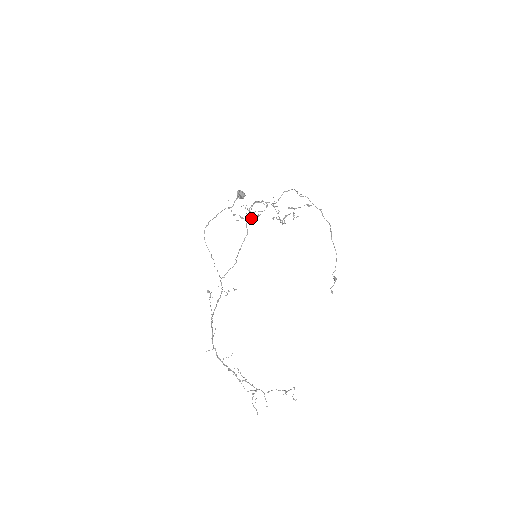
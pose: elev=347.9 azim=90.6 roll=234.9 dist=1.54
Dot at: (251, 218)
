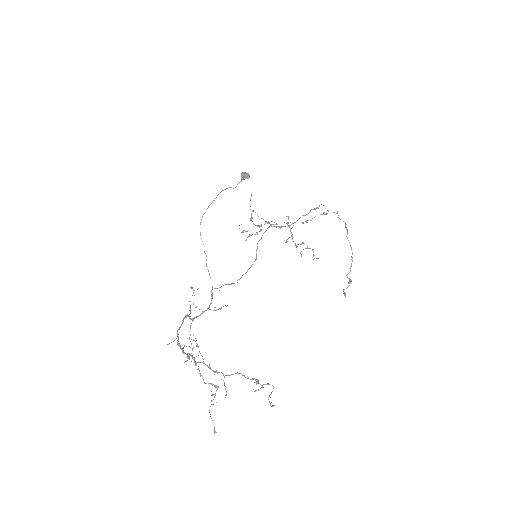
Dot at: (258, 225)
